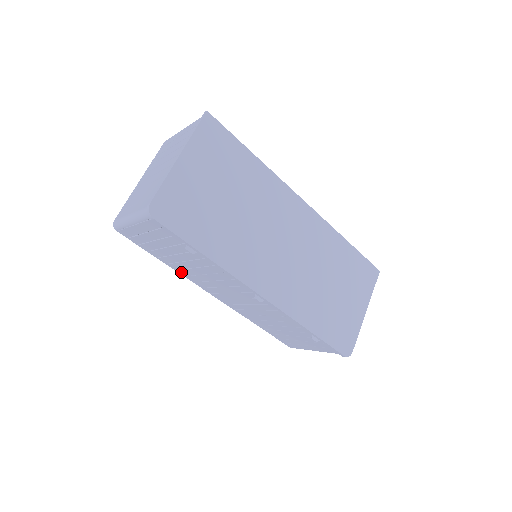
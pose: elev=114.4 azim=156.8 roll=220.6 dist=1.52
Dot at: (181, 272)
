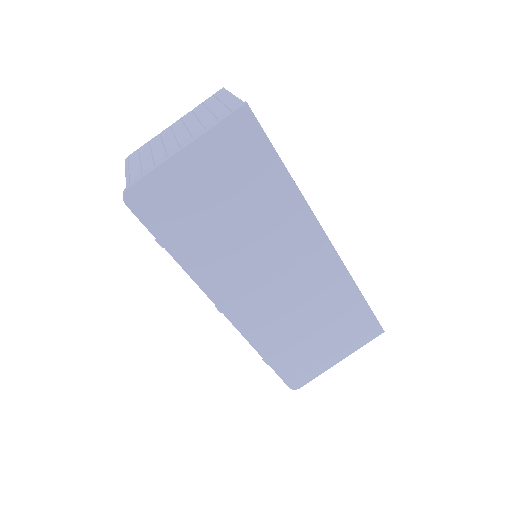
Dot at: occluded
